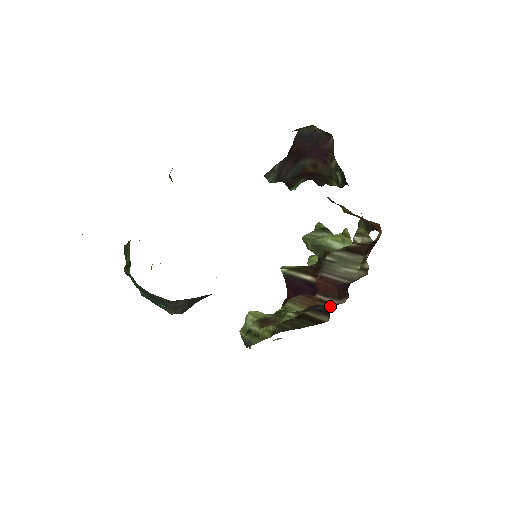
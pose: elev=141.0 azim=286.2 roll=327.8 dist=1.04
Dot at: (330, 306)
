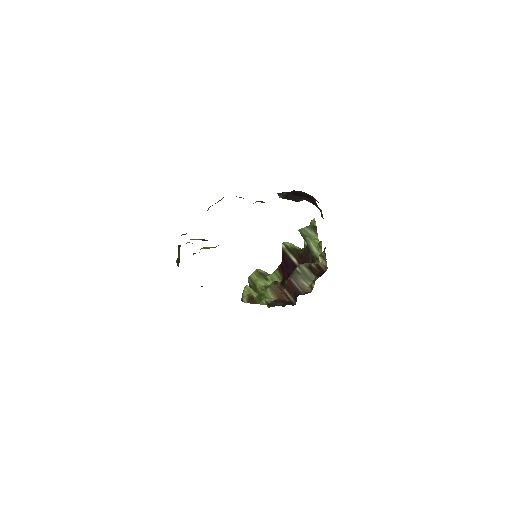
Dot at: (288, 301)
